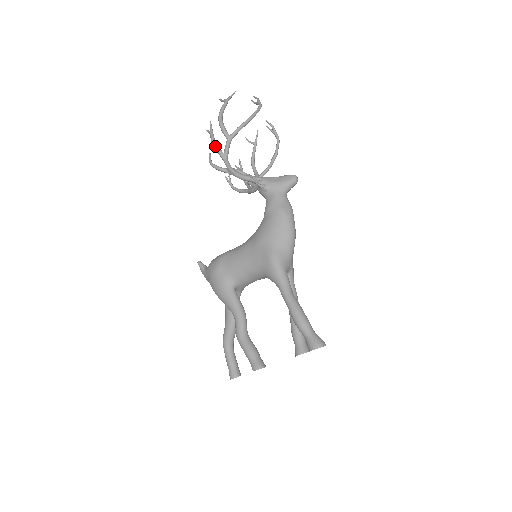
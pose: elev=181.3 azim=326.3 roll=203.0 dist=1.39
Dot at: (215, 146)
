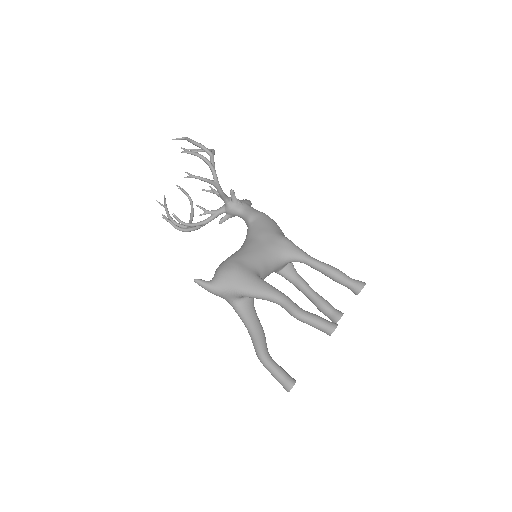
Dot at: (205, 157)
